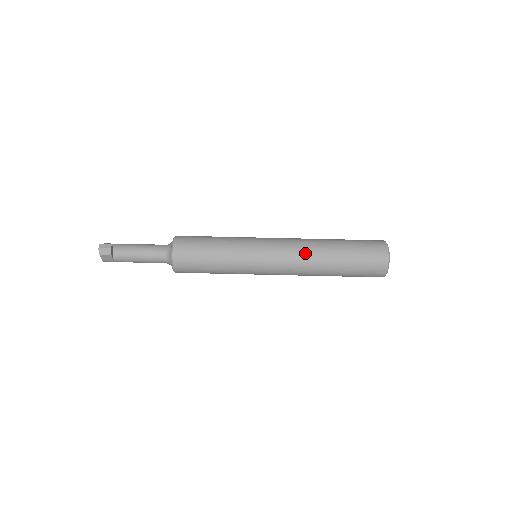
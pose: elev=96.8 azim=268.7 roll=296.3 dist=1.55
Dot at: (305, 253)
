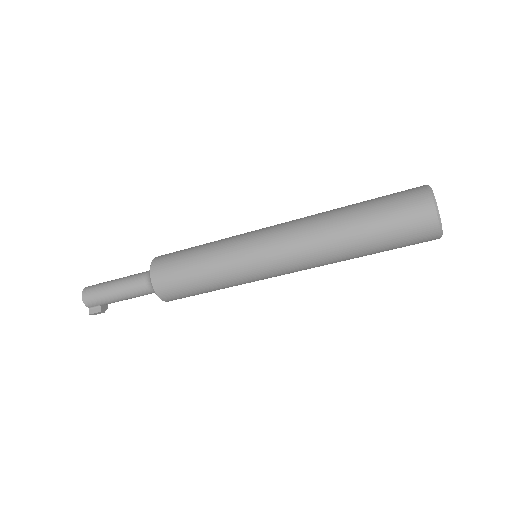
Dot at: occluded
